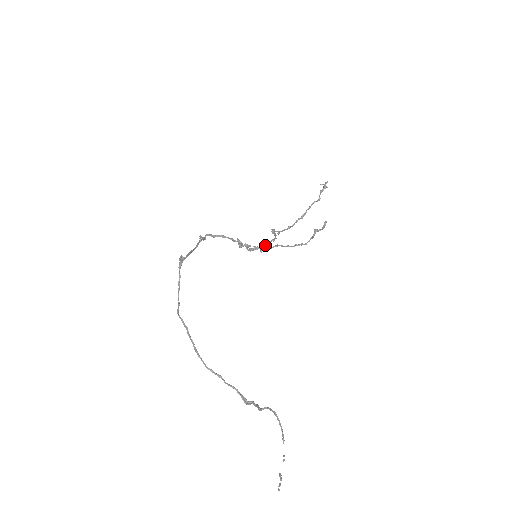
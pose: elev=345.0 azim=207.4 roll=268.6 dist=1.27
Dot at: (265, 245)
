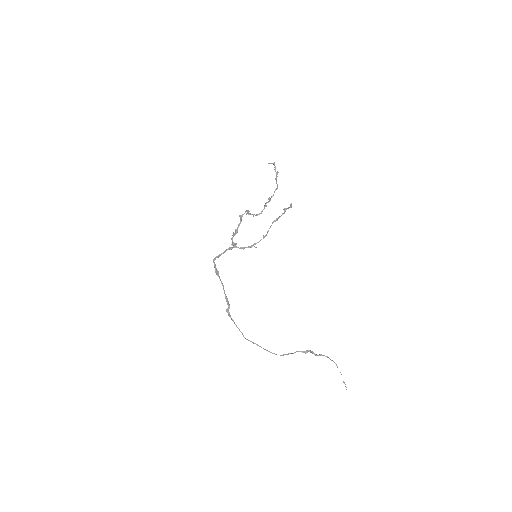
Dot at: occluded
